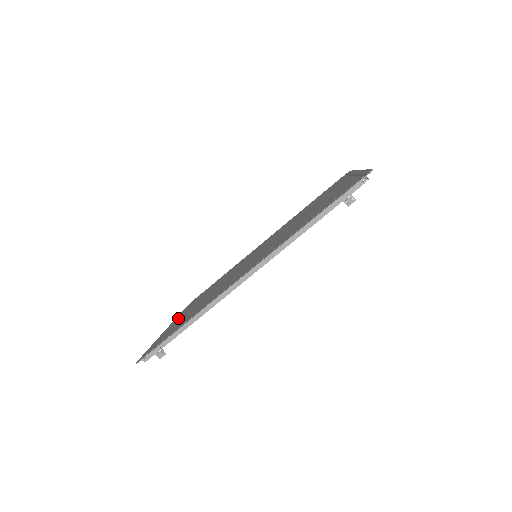
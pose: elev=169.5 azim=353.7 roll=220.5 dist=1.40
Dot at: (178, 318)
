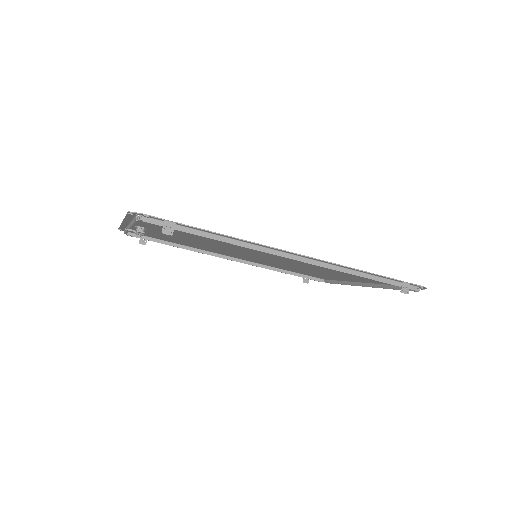
Dot at: occluded
